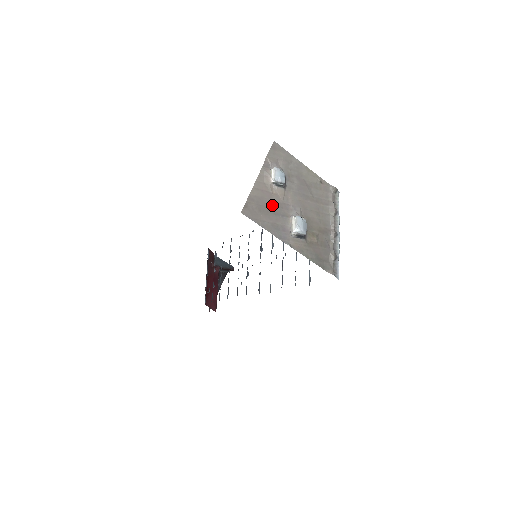
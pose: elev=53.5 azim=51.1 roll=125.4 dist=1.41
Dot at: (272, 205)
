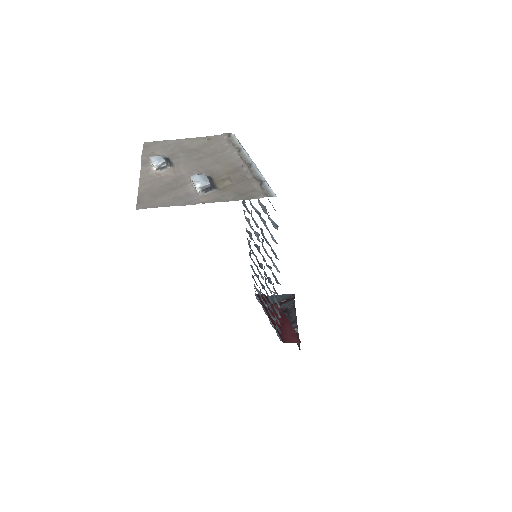
Dot at: (166, 186)
